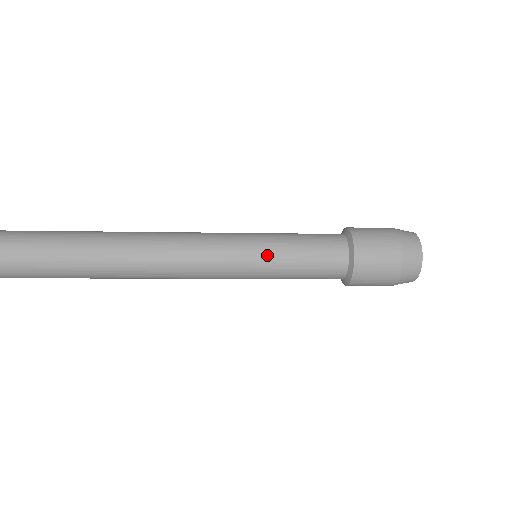
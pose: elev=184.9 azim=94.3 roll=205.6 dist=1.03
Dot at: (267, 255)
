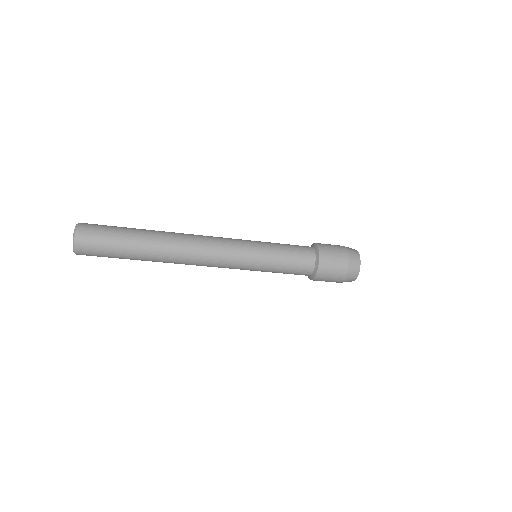
Dot at: (264, 242)
